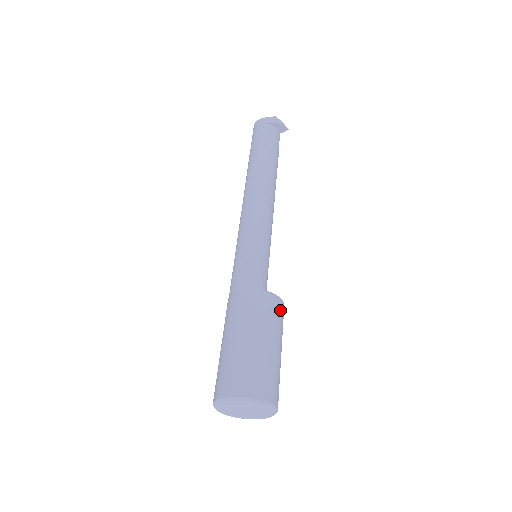
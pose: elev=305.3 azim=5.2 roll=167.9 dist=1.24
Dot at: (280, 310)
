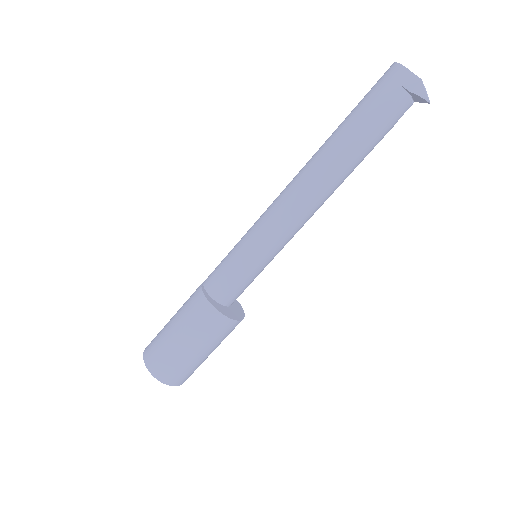
Dot at: (228, 329)
